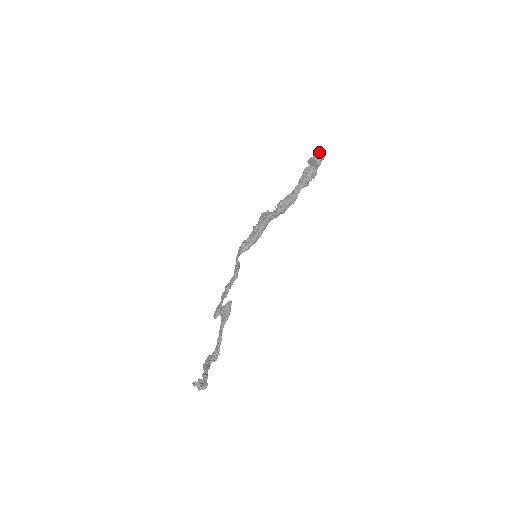
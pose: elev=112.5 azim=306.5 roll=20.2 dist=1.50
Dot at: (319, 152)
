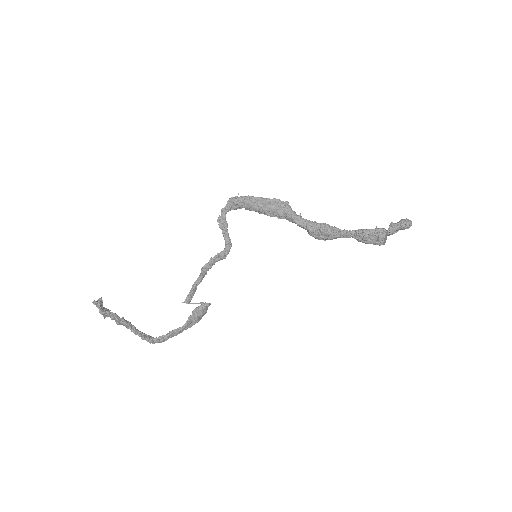
Dot at: (403, 219)
